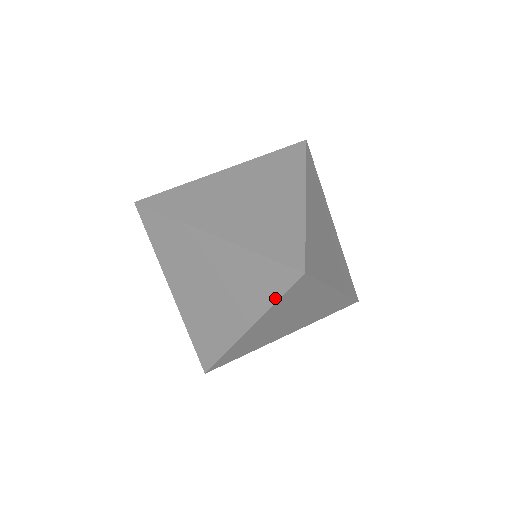
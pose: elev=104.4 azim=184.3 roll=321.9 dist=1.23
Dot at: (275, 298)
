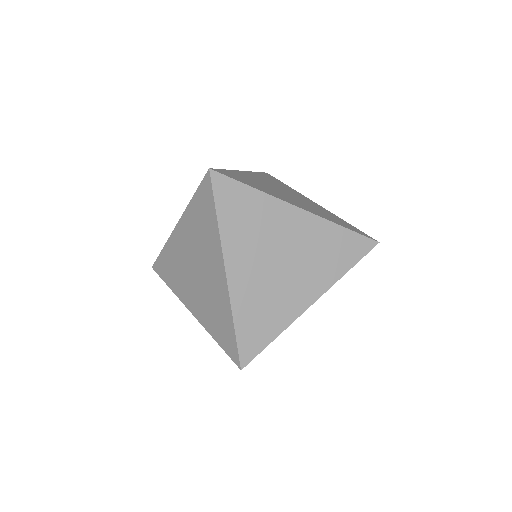
Dot at: occluded
